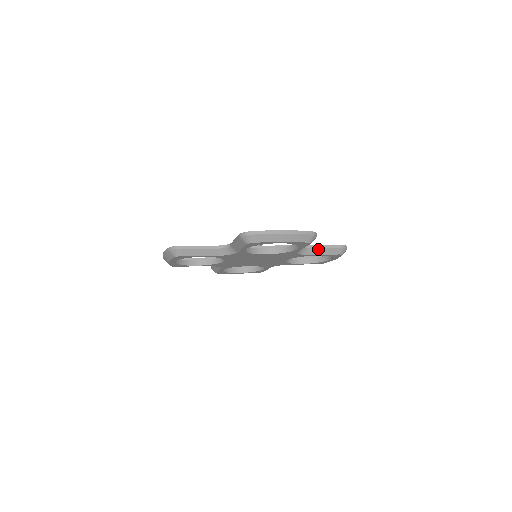
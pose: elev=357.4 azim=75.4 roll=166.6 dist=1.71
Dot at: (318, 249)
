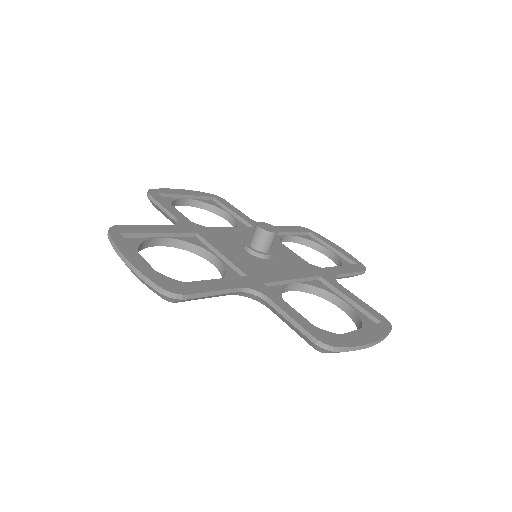
Dot at: (342, 277)
